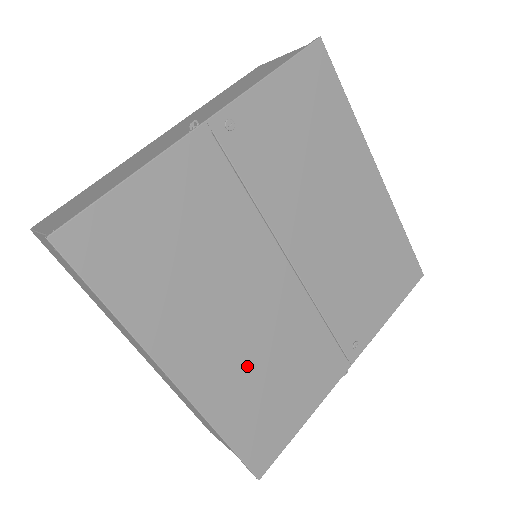
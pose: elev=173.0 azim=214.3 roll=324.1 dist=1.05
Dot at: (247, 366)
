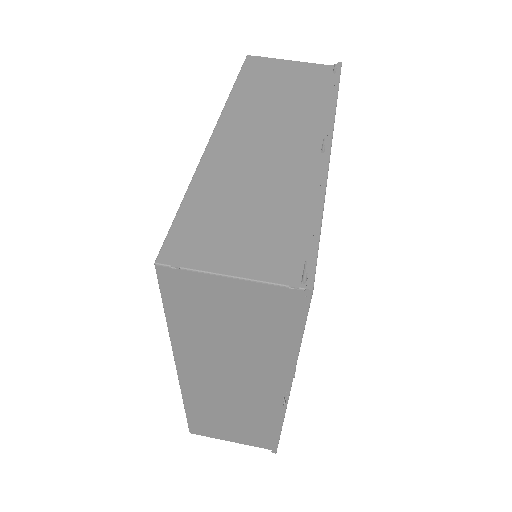
Dot at: occluded
